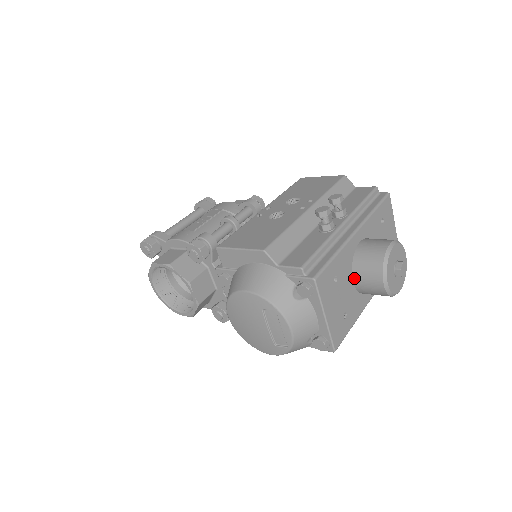
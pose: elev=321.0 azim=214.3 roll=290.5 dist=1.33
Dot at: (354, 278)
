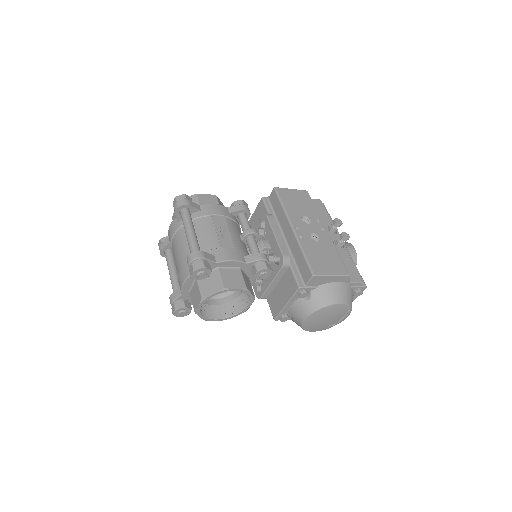
Dot at: occluded
